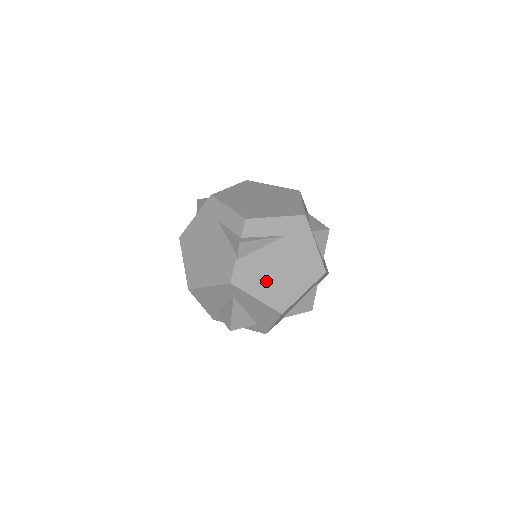
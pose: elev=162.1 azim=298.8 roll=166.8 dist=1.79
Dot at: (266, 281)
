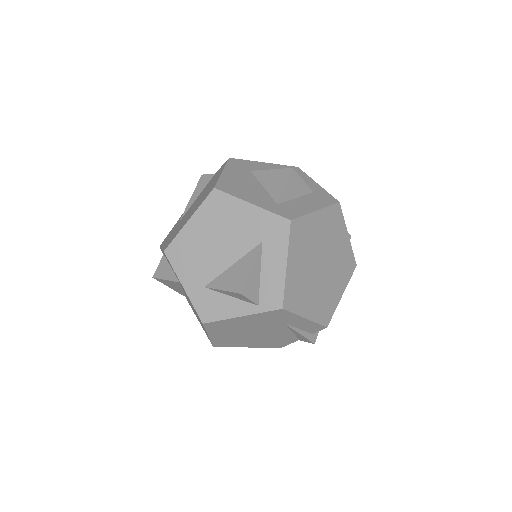
Dot at: occluded
